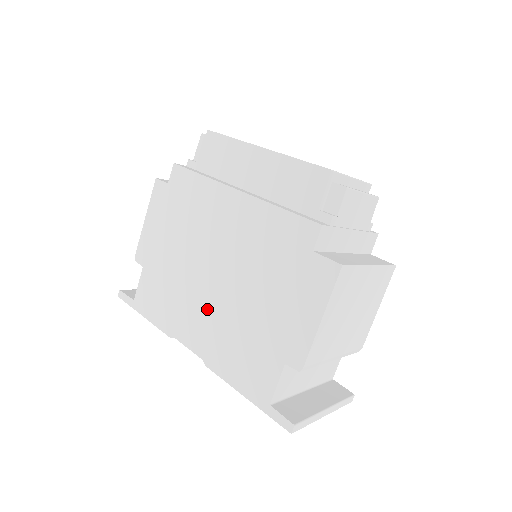
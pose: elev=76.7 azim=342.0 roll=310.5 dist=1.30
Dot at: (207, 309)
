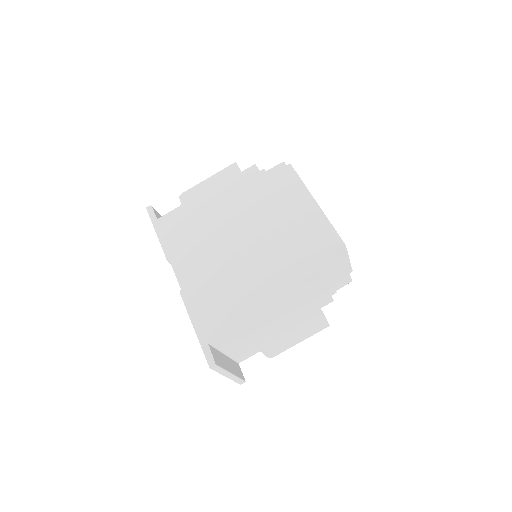
Dot at: (209, 262)
